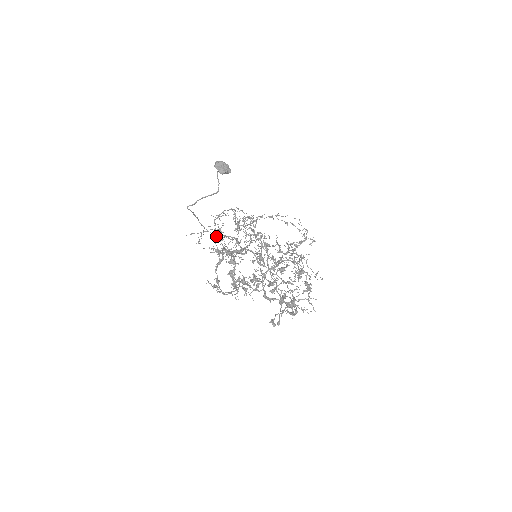
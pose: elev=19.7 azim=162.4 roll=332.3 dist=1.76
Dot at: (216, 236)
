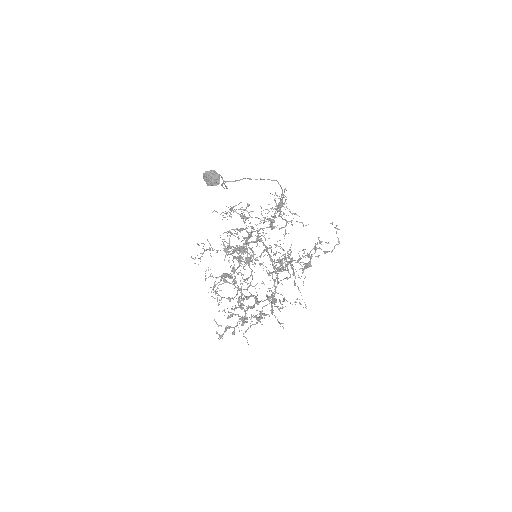
Dot at: (274, 200)
